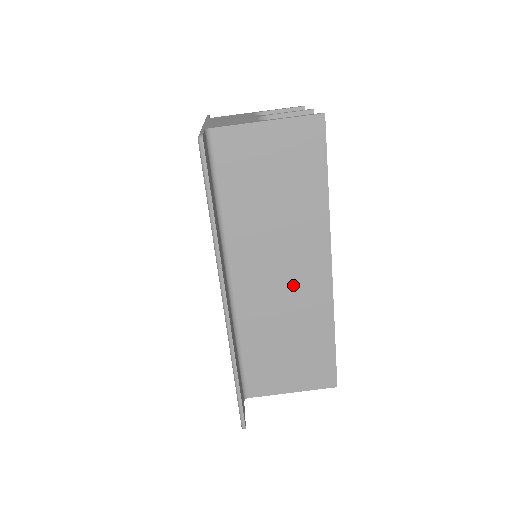
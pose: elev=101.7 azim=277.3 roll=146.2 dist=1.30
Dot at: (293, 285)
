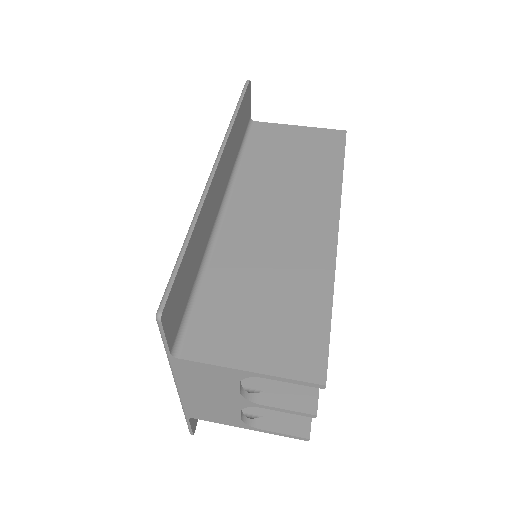
Dot at: (291, 232)
